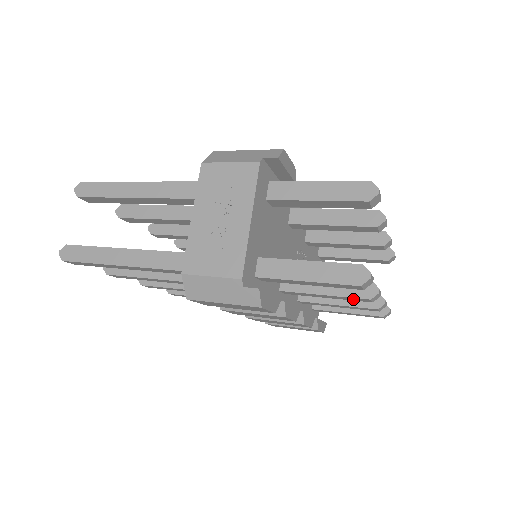
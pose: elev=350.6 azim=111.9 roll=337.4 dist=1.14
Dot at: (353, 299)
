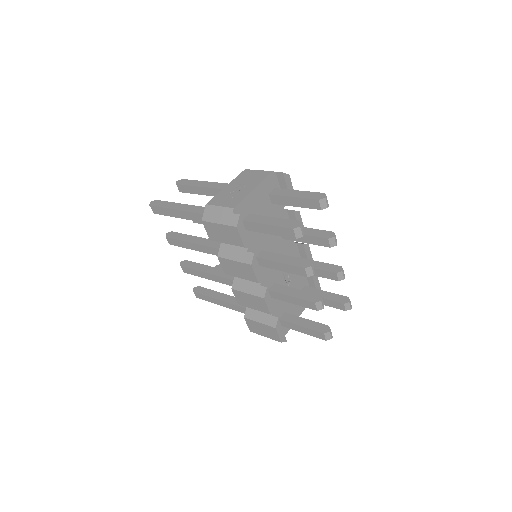
Dot at: (296, 271)
